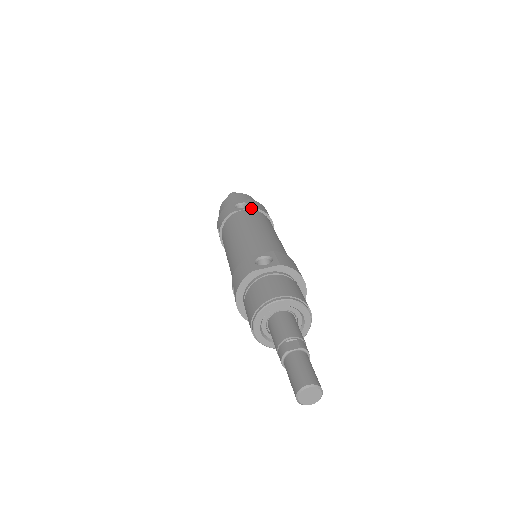
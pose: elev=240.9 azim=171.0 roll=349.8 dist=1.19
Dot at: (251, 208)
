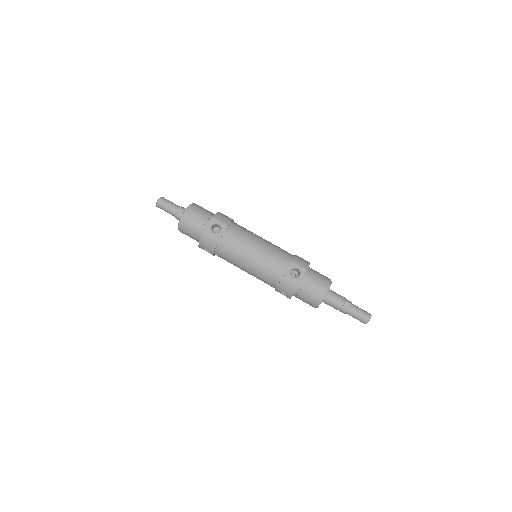
Dot at: (227, 227)
